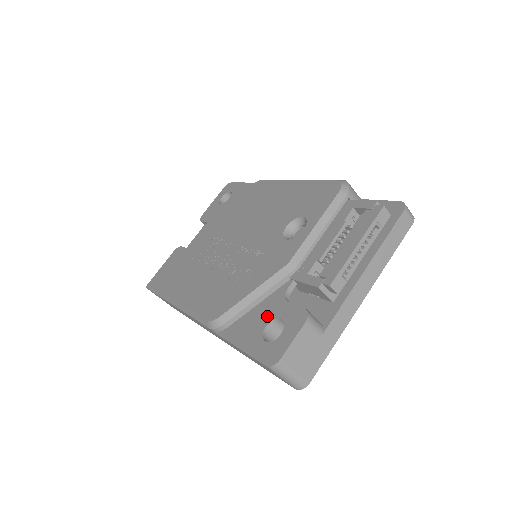
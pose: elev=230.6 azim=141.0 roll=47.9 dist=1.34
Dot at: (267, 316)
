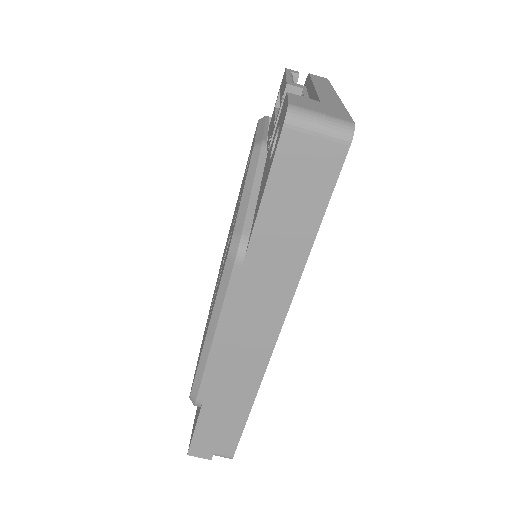
Dot at: (267, 164)
